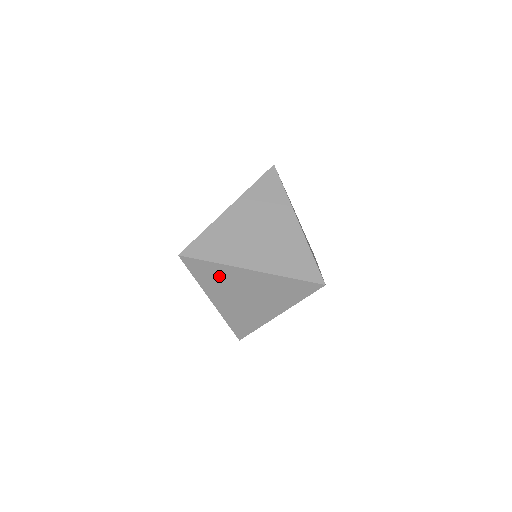
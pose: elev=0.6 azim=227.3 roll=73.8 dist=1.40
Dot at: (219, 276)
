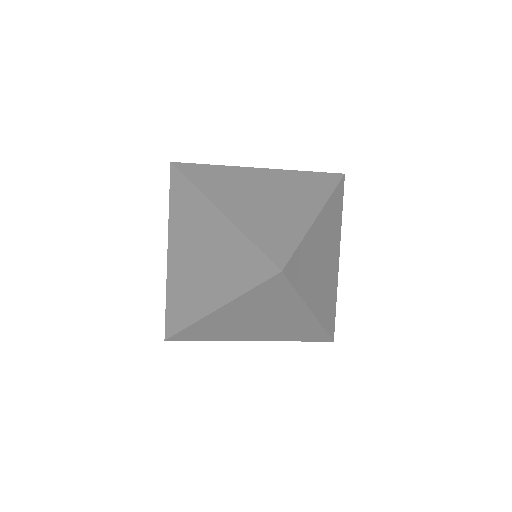
Dot at: (307, 259)
